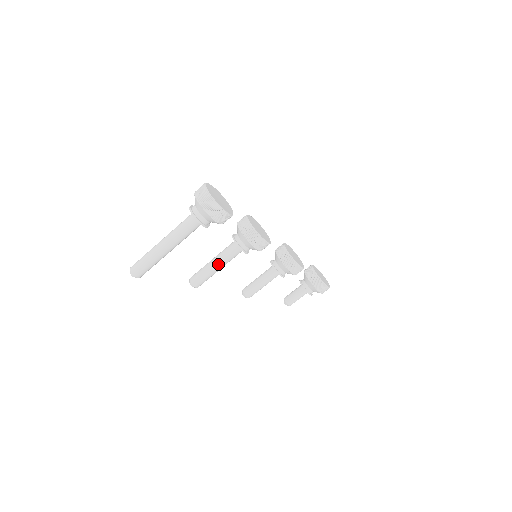
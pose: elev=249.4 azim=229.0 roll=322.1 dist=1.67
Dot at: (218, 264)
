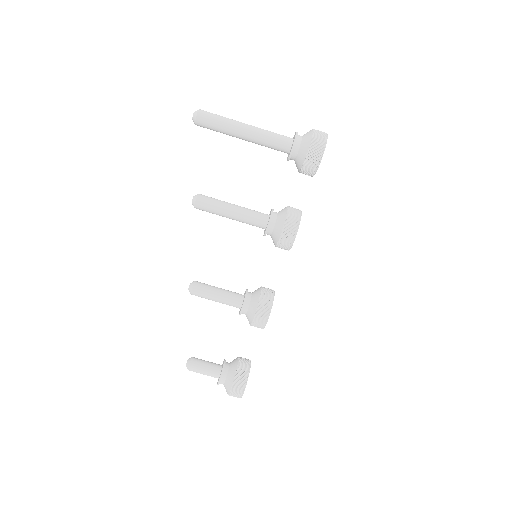
Dot at: (237, 209)
